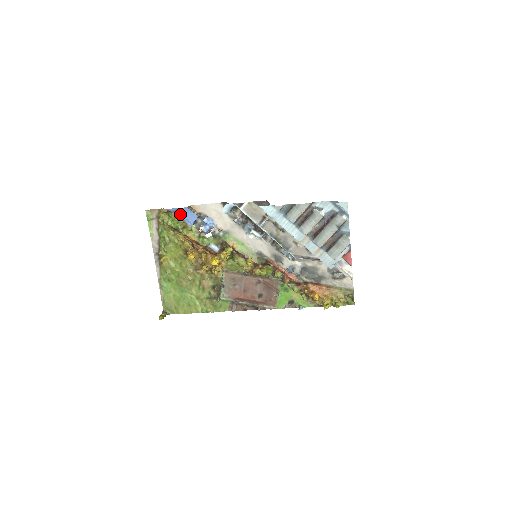
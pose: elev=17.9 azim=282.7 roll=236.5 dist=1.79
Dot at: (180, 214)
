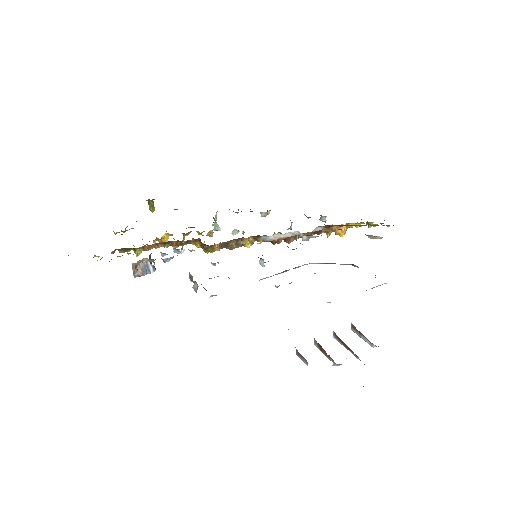
Dot at: occluded
